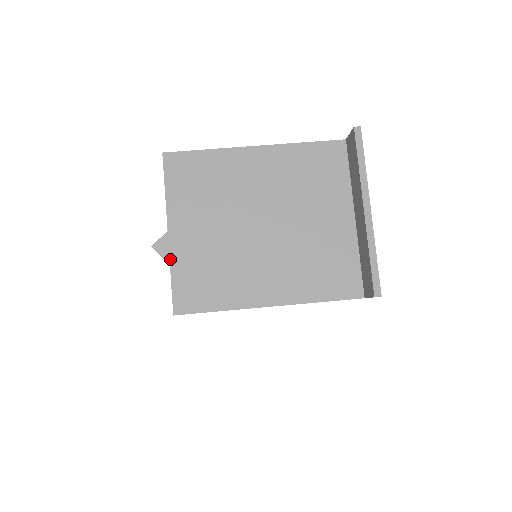
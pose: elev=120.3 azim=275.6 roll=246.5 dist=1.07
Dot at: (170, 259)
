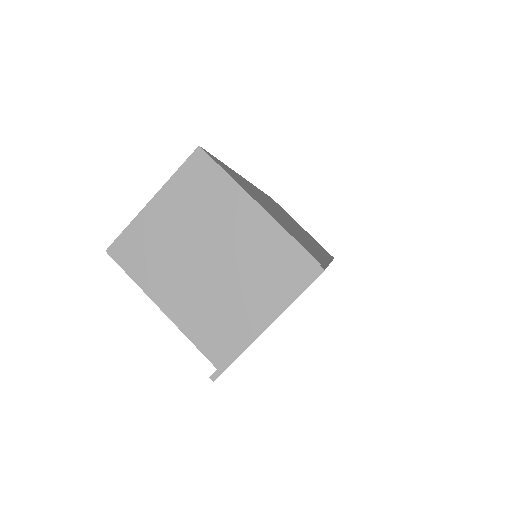
Dot at: (136, 217)
